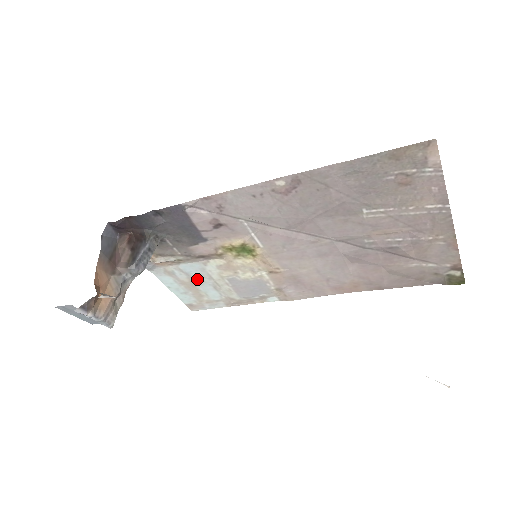
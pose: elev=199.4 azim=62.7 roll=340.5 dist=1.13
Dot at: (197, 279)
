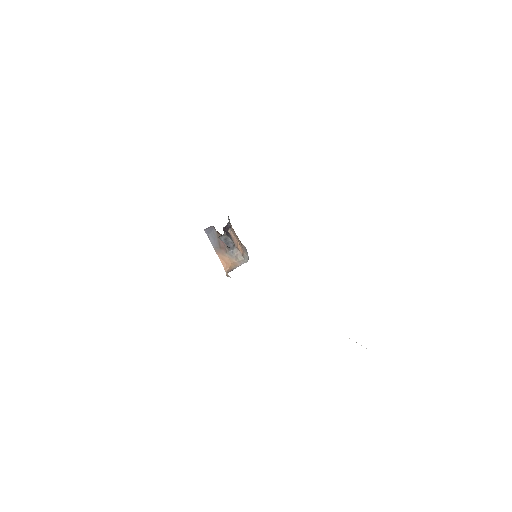
Dot at: occluded
